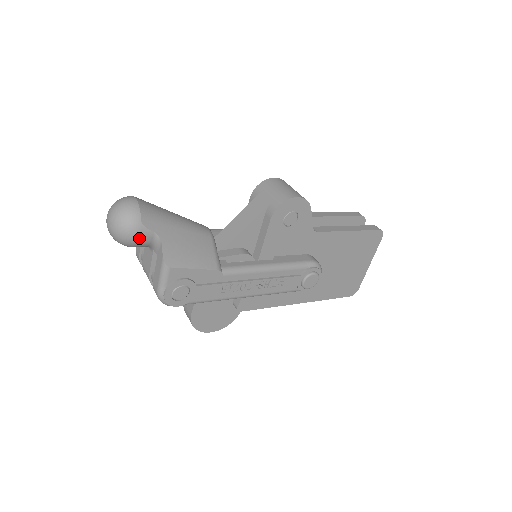
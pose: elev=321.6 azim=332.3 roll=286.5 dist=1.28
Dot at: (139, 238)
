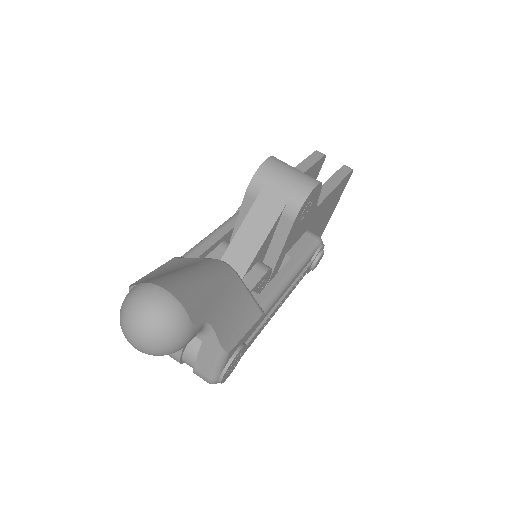
Dot at: (189, 341)
